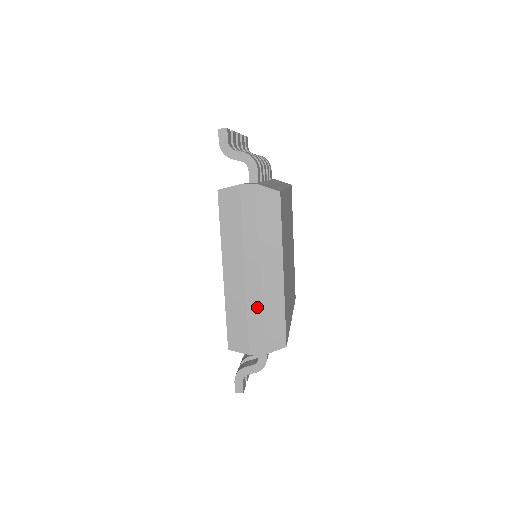
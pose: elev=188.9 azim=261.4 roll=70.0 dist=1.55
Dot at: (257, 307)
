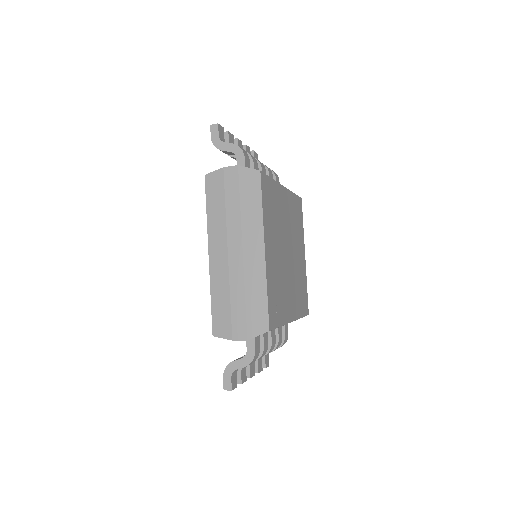
Dot at: (240, 288)
